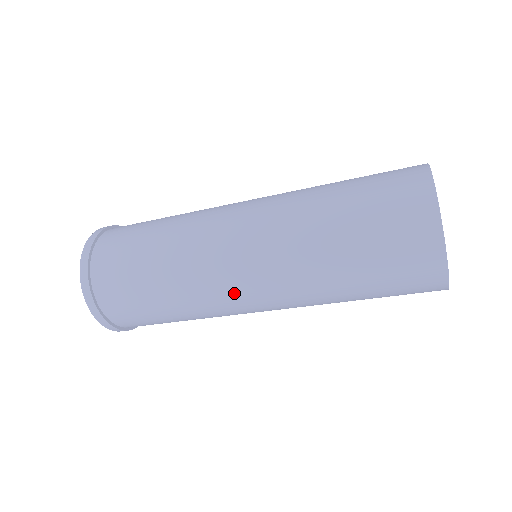
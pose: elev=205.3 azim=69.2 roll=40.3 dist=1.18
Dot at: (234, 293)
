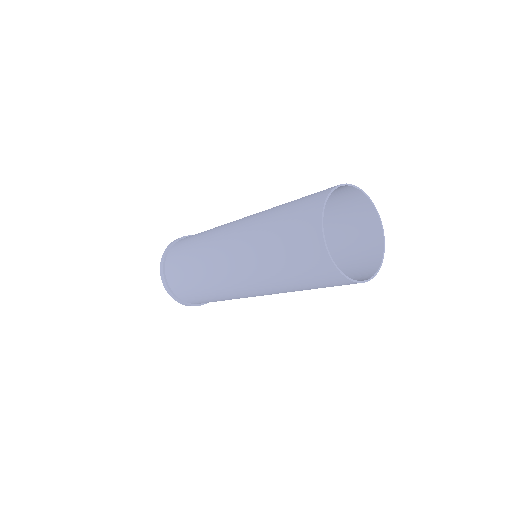
Dot at: (221, 267)
